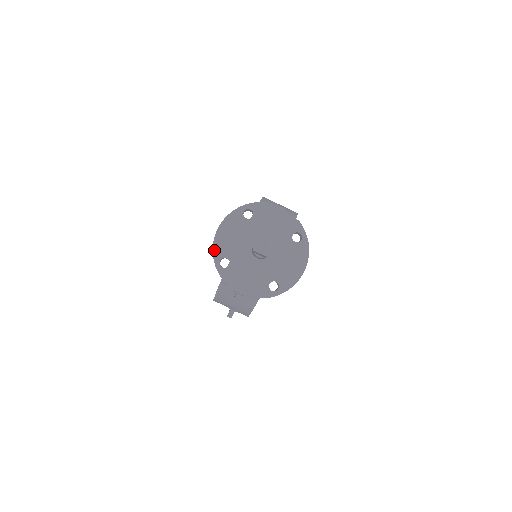
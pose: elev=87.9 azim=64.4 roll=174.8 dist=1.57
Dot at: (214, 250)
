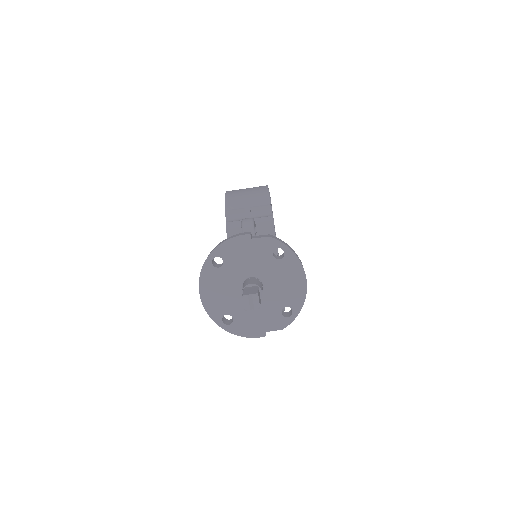
Dot at: (210, 315)
